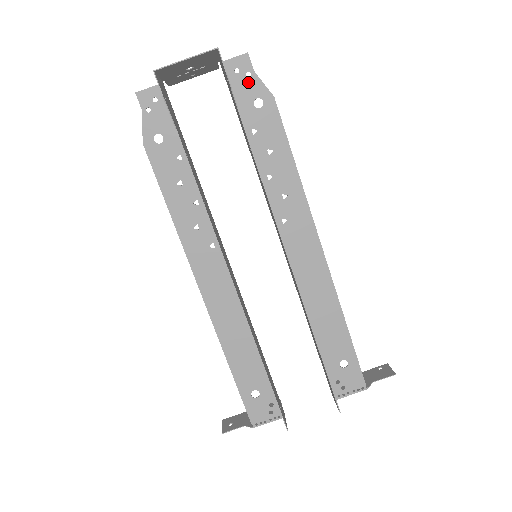
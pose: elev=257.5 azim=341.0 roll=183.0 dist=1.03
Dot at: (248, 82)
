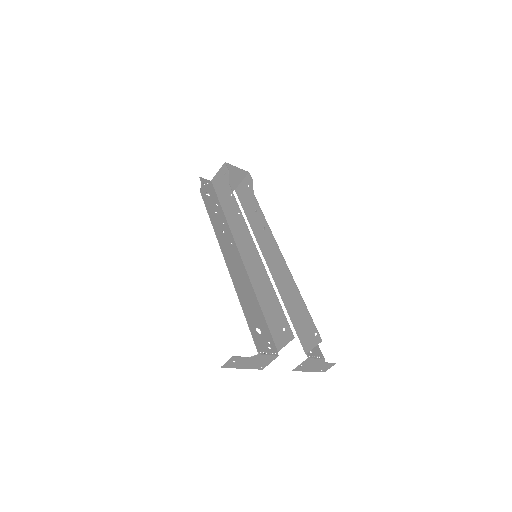
Dot at: occluded
